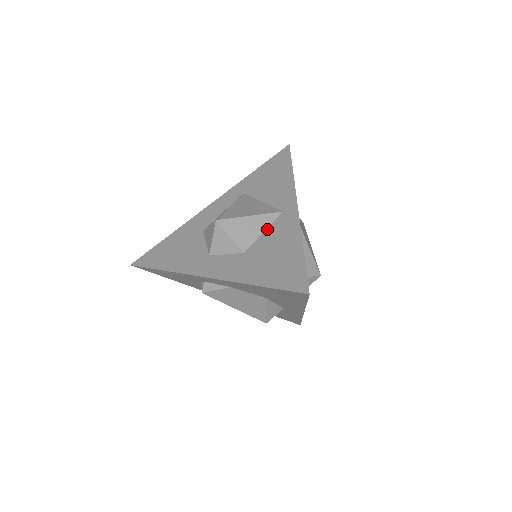
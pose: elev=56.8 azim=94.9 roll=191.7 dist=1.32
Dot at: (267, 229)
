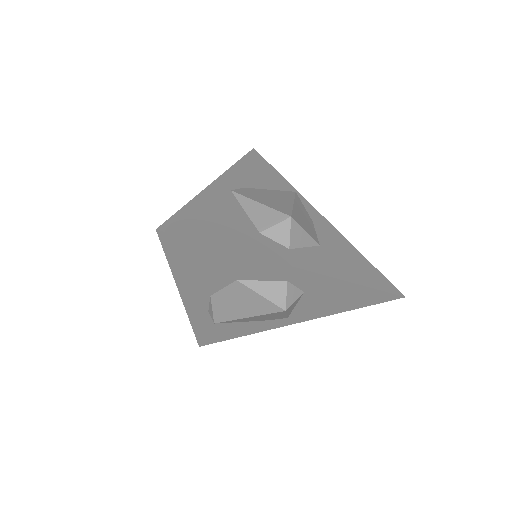
Dot at: occluded
